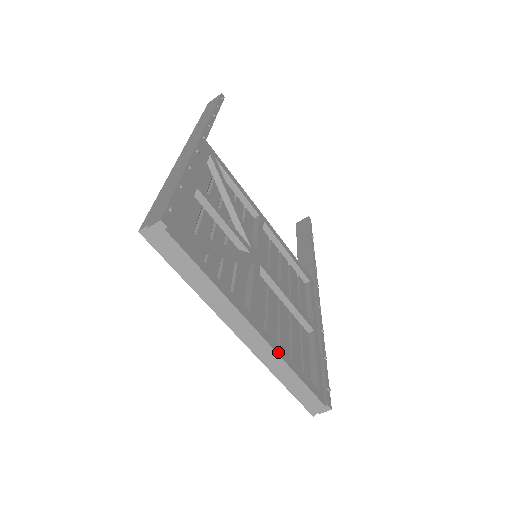
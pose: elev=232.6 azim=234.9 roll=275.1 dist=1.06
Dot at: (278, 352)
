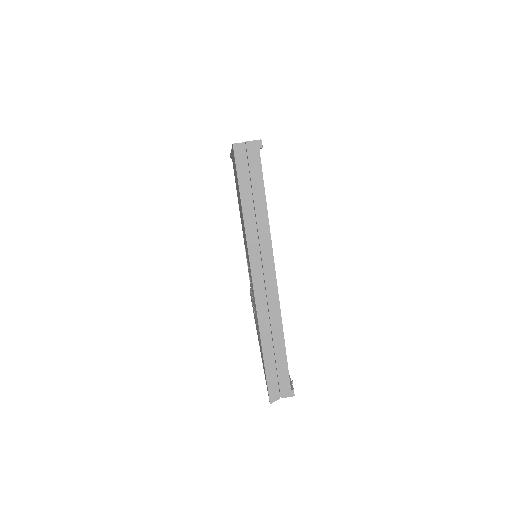
Dot at: (280, 310)
